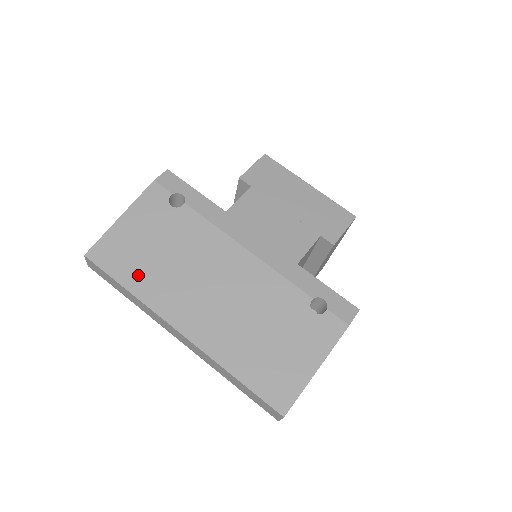
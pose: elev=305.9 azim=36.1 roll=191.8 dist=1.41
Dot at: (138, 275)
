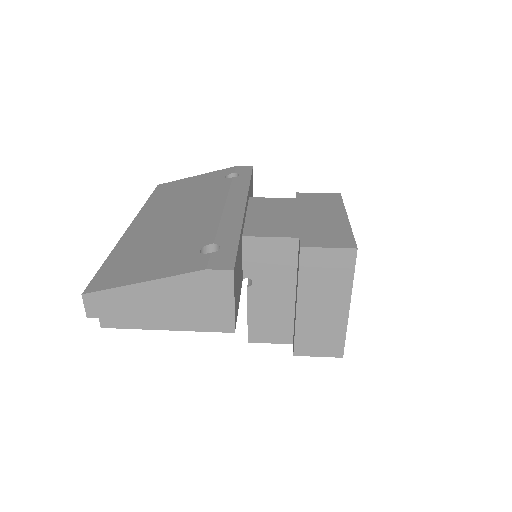
Dot at: (160, 198)
